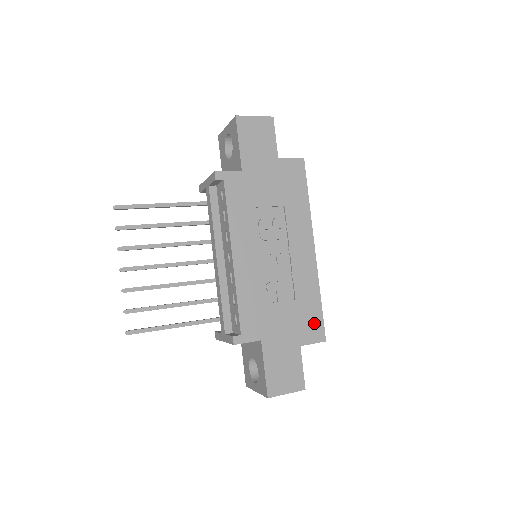
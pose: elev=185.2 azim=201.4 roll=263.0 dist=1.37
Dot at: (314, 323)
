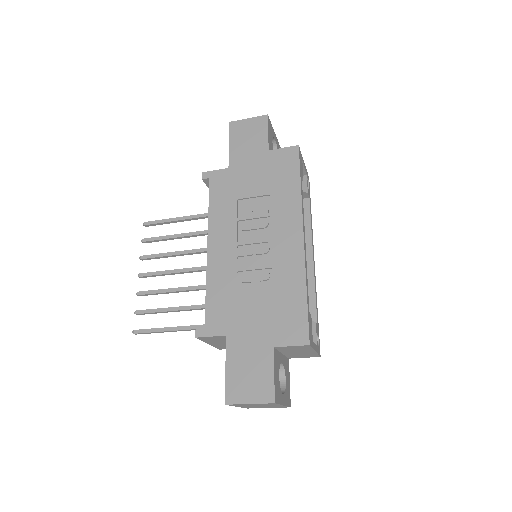
Dot at: (295, 321)
